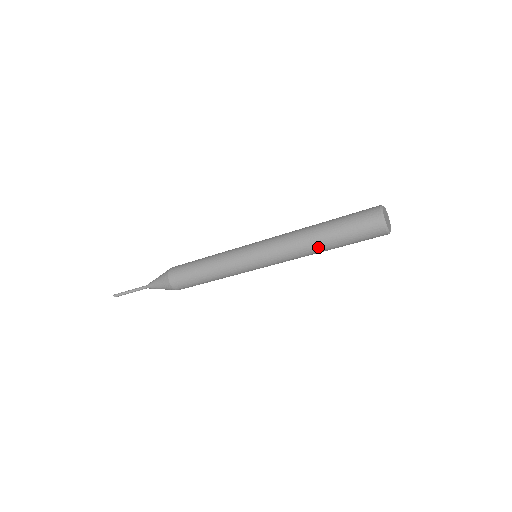
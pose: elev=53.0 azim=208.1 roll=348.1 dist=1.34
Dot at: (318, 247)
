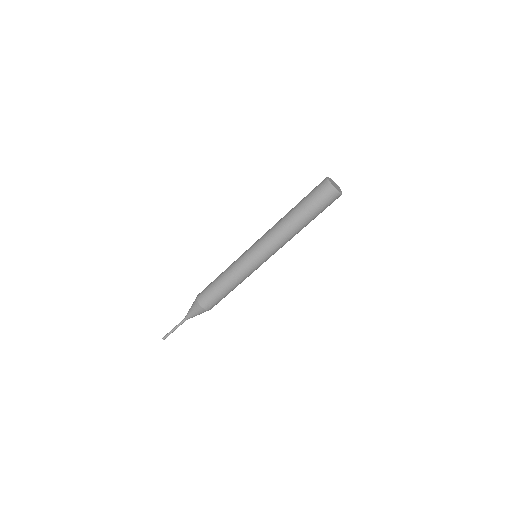
Dot at: (300, 229)
